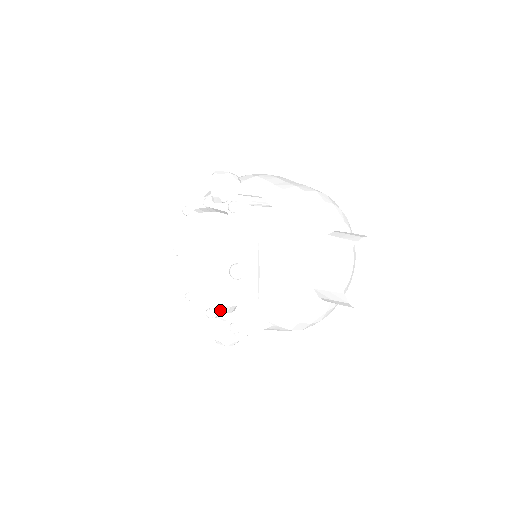
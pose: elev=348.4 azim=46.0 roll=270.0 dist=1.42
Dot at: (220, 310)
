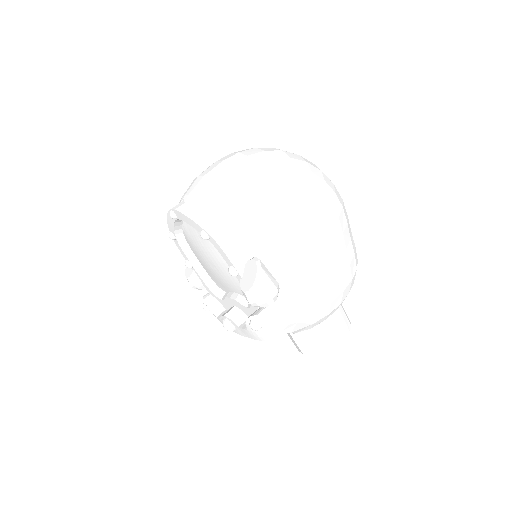
Dot at: (200, 275)
